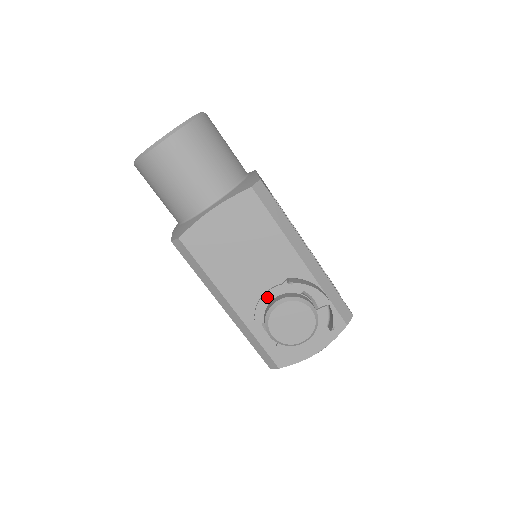
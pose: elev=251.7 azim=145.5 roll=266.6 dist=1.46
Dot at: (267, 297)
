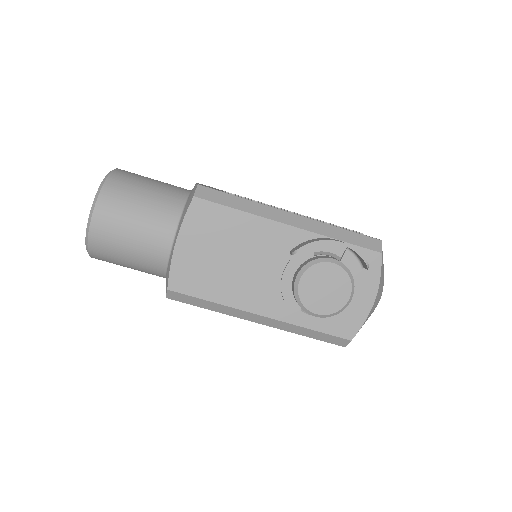
Dot at: (286, 283)
